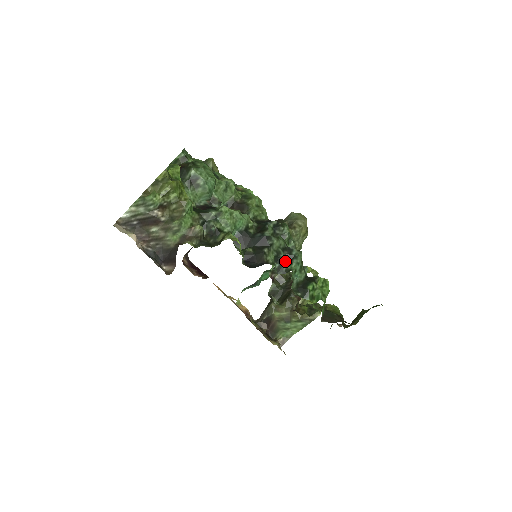
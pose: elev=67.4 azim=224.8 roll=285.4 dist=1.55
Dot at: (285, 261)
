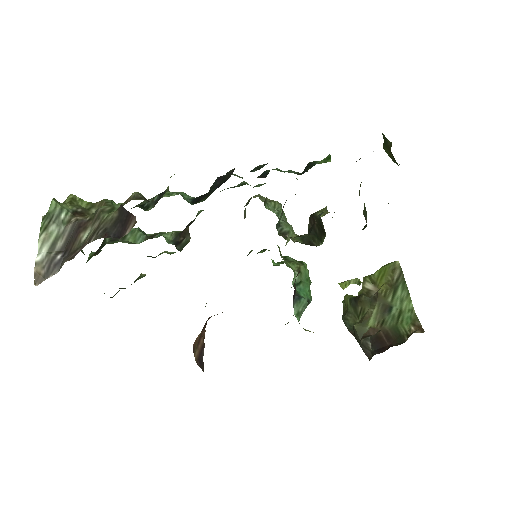
Dot at: occluded
